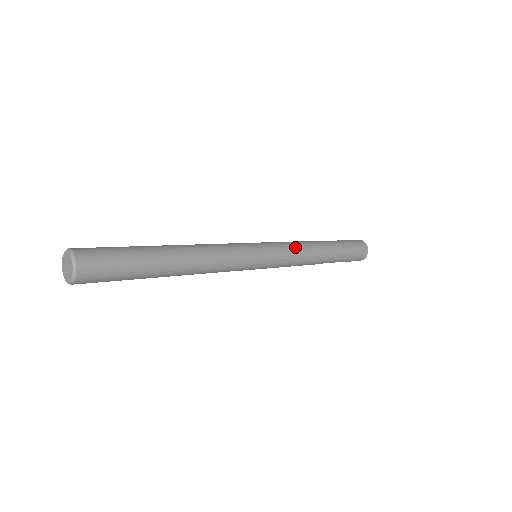
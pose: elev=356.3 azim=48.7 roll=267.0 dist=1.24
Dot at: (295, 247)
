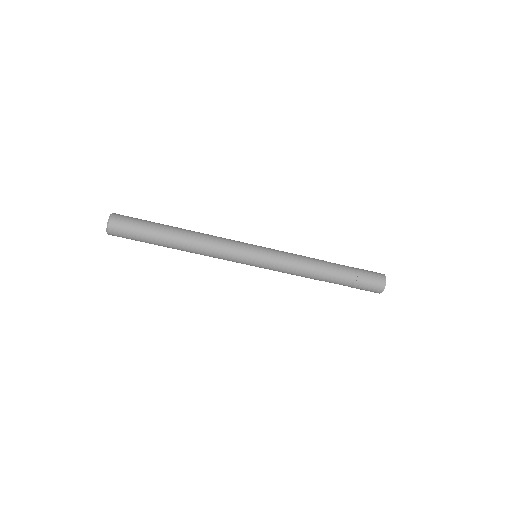
Dot at: (292, 253)
